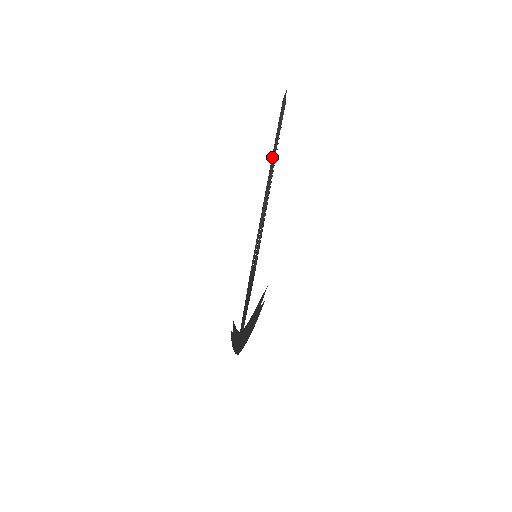
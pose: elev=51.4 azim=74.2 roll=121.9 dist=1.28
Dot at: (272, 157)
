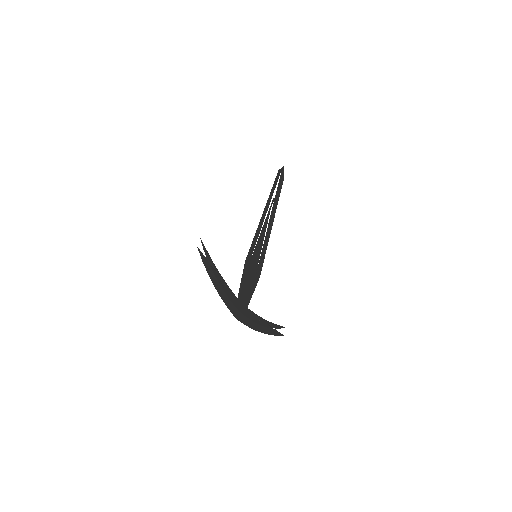
Dot at: (274, 202)
